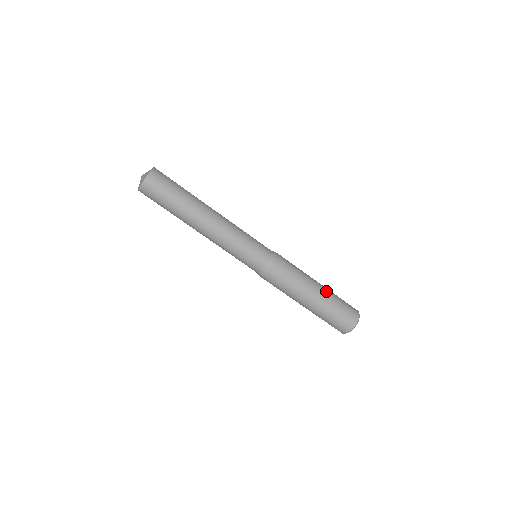
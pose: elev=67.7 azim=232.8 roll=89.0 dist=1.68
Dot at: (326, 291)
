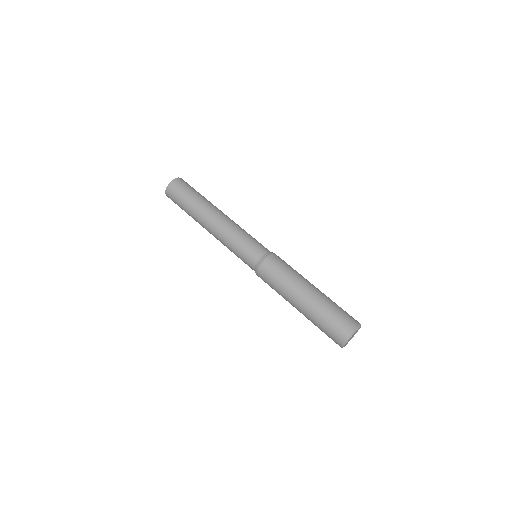
Dot at: (320, 295)
